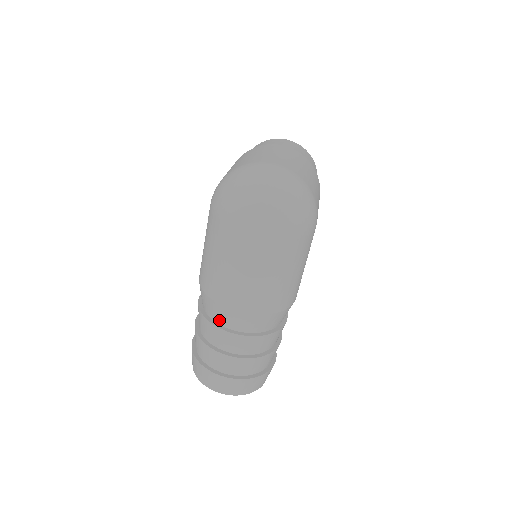
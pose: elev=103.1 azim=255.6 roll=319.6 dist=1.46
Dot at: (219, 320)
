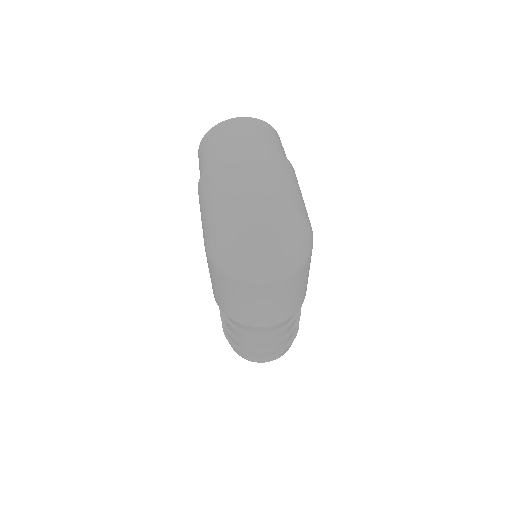
Dot at: (250, 331)
